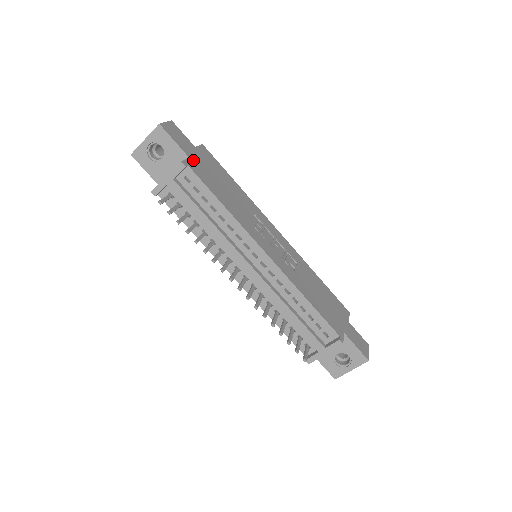
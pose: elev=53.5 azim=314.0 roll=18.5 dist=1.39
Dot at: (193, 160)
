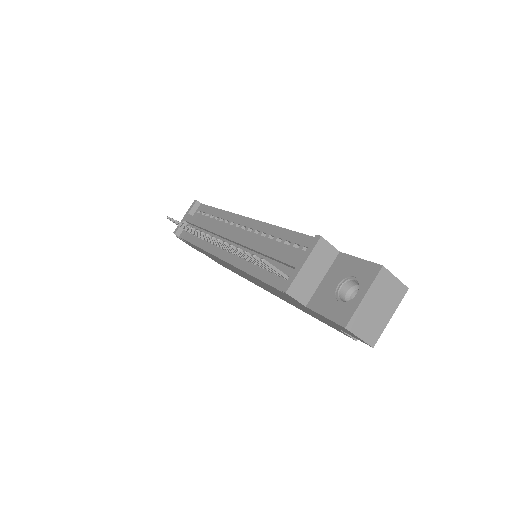
Dot at: occluded
